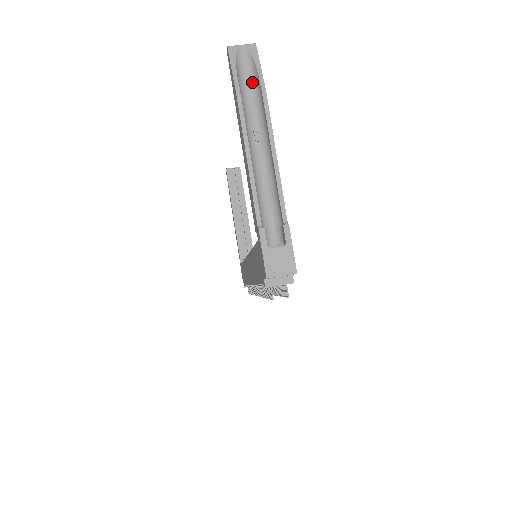
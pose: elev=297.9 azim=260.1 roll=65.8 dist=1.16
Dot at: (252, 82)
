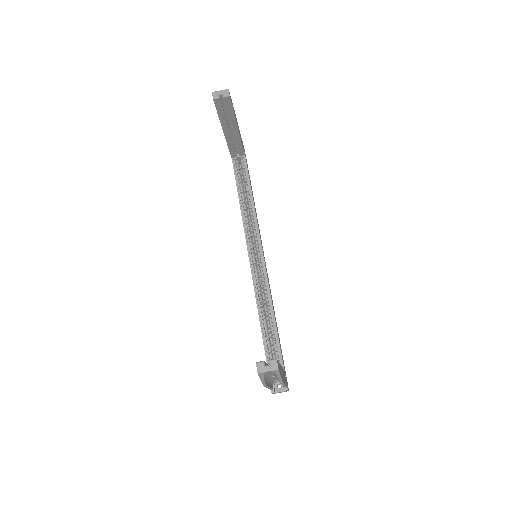
Dot at: occluded
